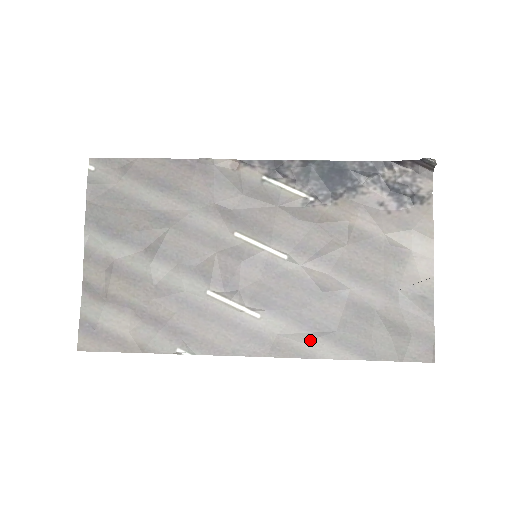
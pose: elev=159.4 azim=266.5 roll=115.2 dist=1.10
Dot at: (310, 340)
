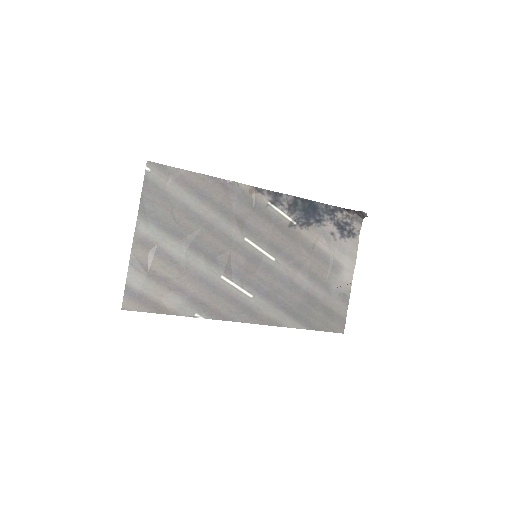
Dot at: (280, 315)
